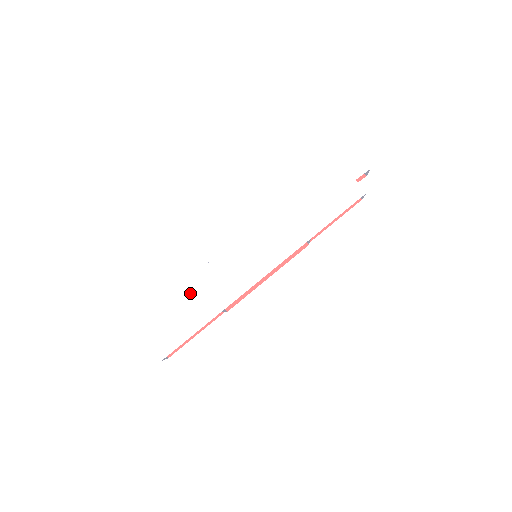
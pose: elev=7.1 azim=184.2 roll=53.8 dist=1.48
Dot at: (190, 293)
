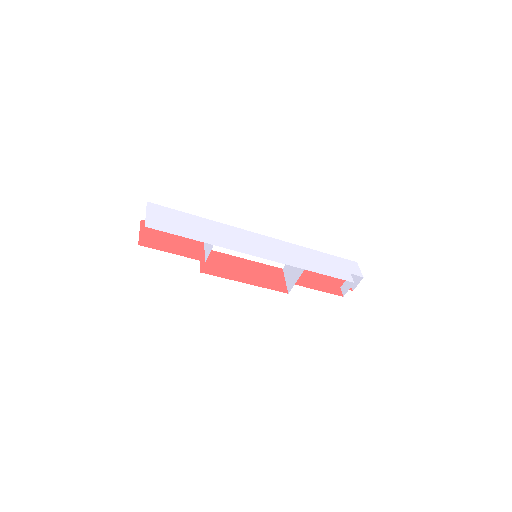
Dot at: (202, 223)
